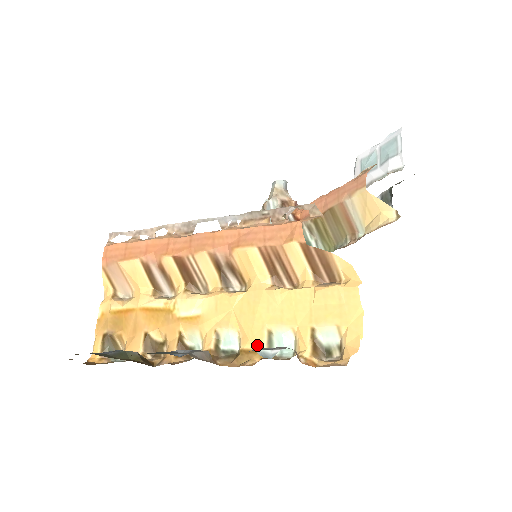
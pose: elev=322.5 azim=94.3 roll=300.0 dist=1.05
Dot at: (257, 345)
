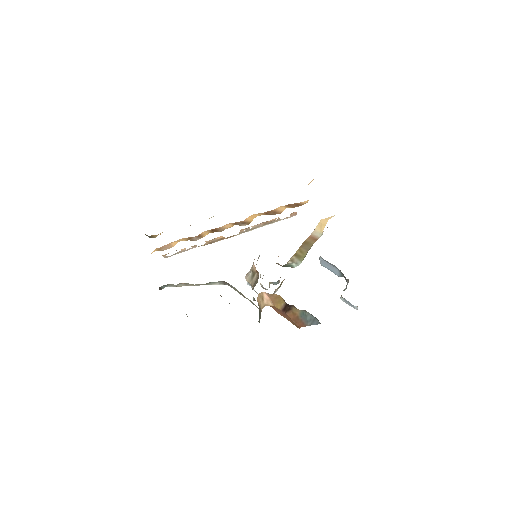
Dot at: occluded
